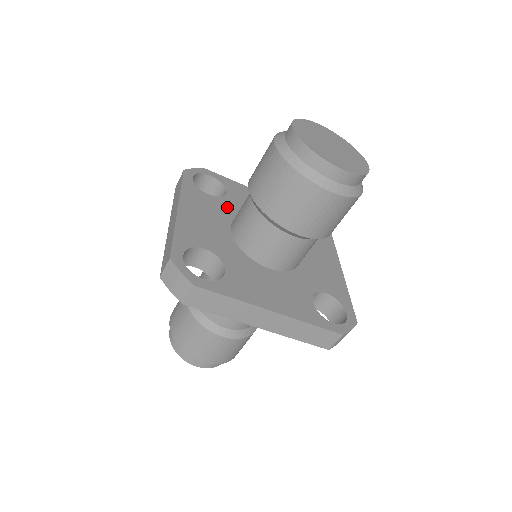
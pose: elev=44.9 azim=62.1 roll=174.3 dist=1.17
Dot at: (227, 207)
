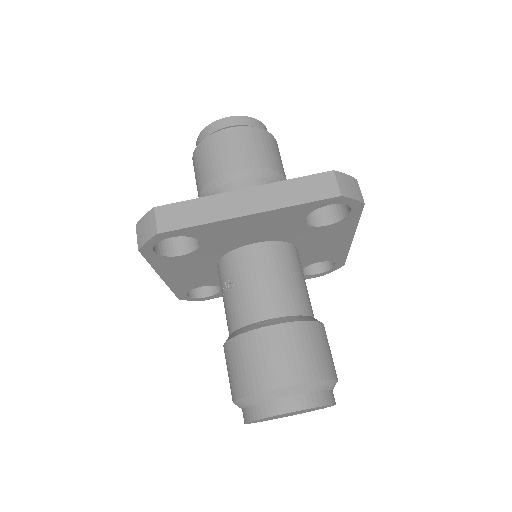
Dot at: occluded
